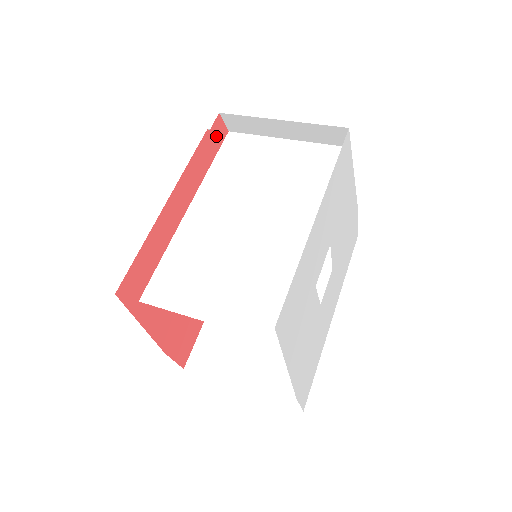
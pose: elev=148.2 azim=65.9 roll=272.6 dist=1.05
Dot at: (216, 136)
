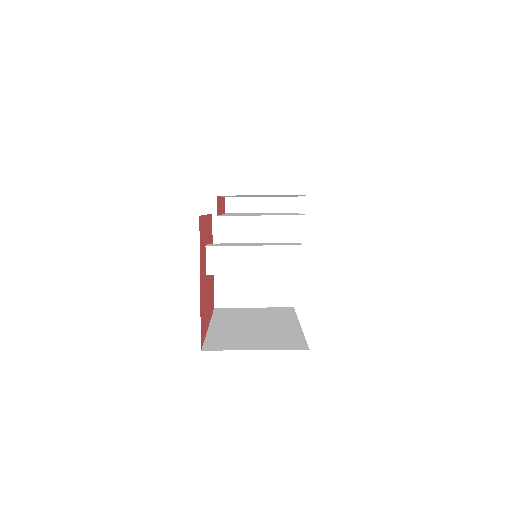
Dot at: (224, 205)
